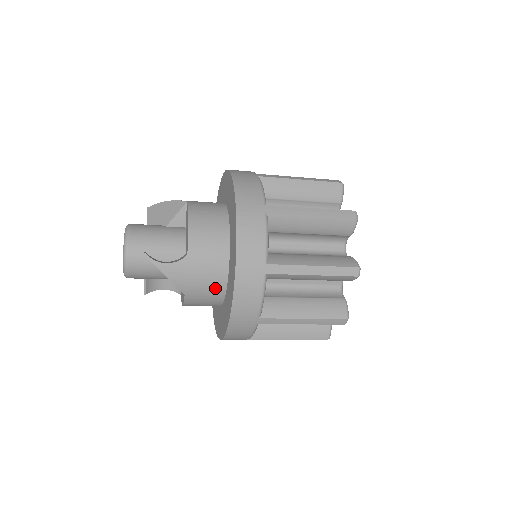
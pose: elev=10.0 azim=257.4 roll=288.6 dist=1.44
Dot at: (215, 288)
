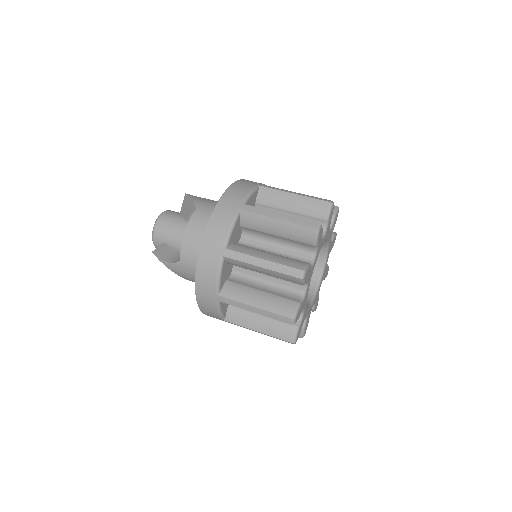
Dot at: occluded
